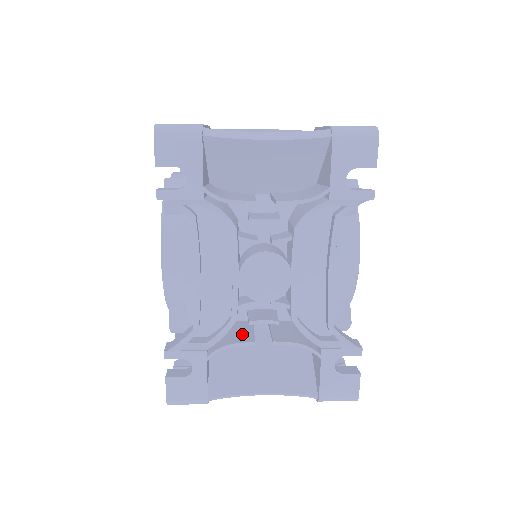
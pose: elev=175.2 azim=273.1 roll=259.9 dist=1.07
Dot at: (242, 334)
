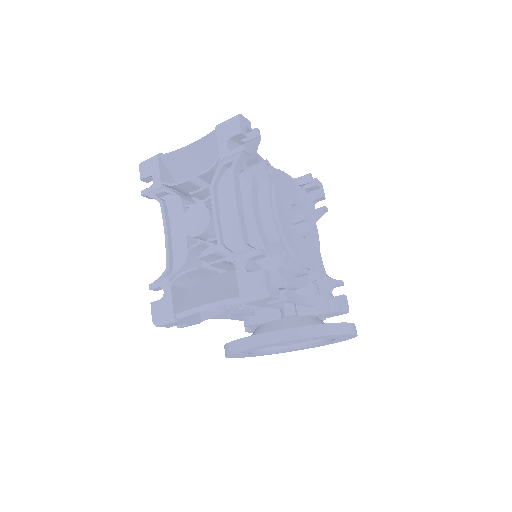
Dot at: occluded
